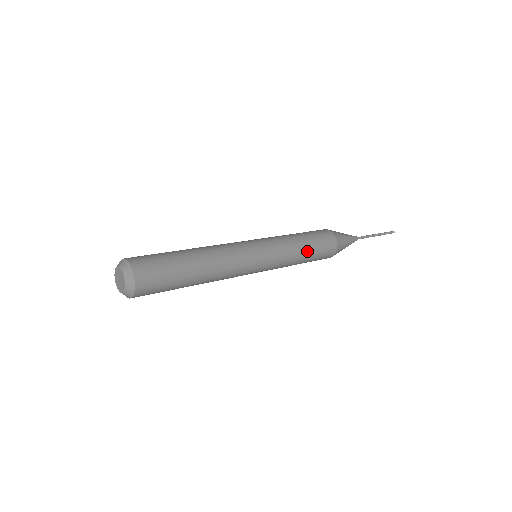
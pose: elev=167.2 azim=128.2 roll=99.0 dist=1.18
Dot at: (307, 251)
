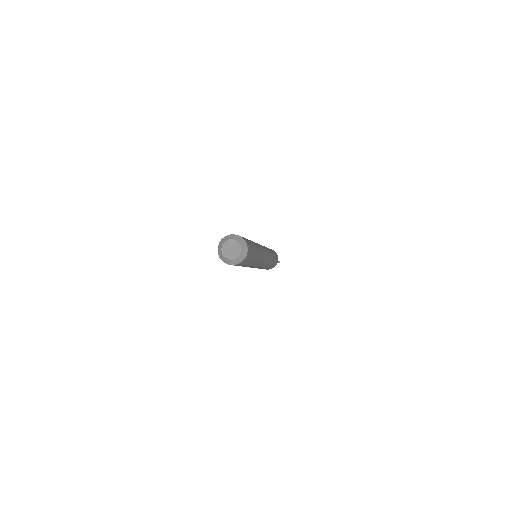
Dot at: (273, 254)
